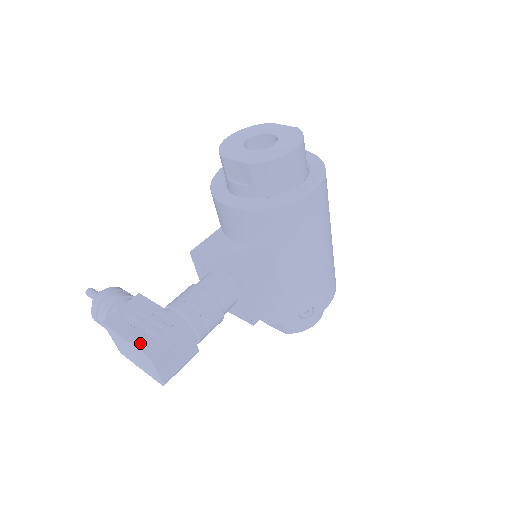
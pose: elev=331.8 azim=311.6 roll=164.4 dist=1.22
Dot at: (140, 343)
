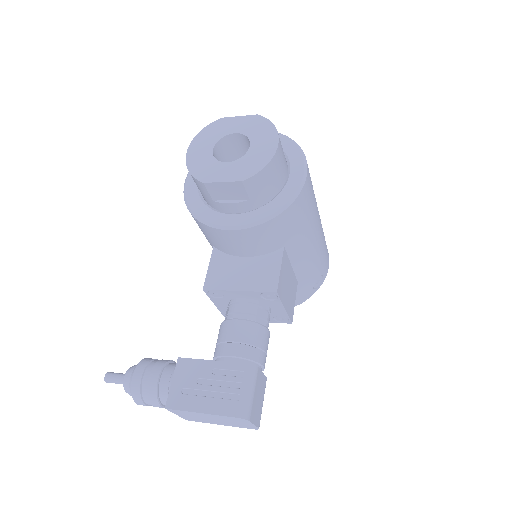
Dot at: (225, 410)
